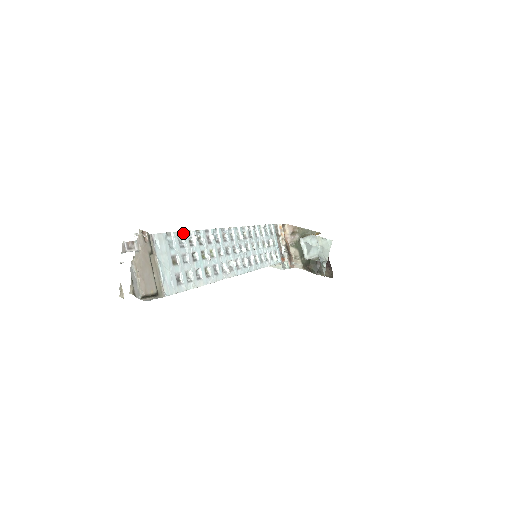
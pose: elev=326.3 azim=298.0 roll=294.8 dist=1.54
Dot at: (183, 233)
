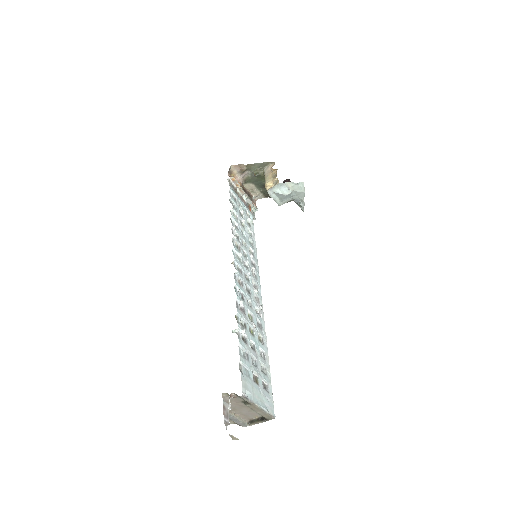
Dot at: (240, 345)
